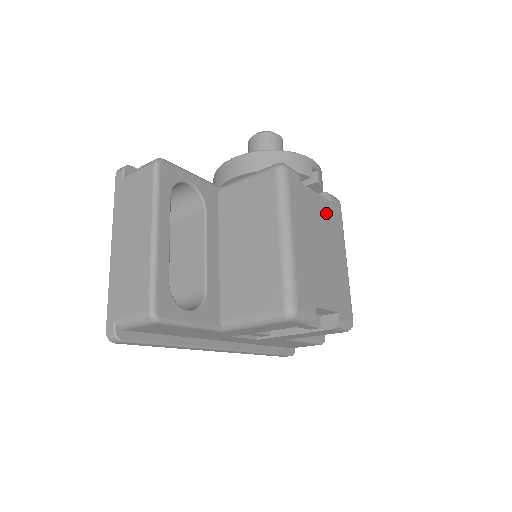
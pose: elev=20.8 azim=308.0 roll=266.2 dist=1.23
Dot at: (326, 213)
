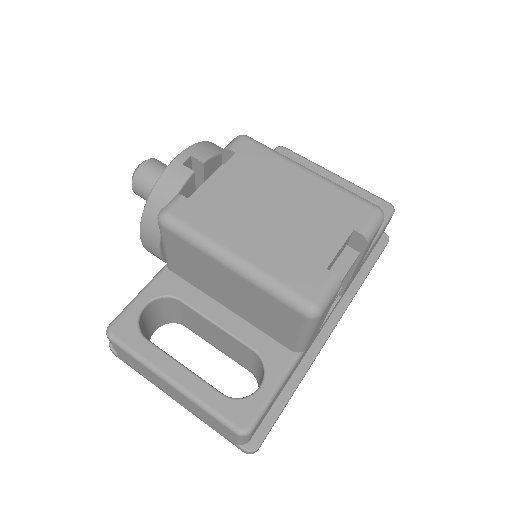
Dot at: (242, 173)
